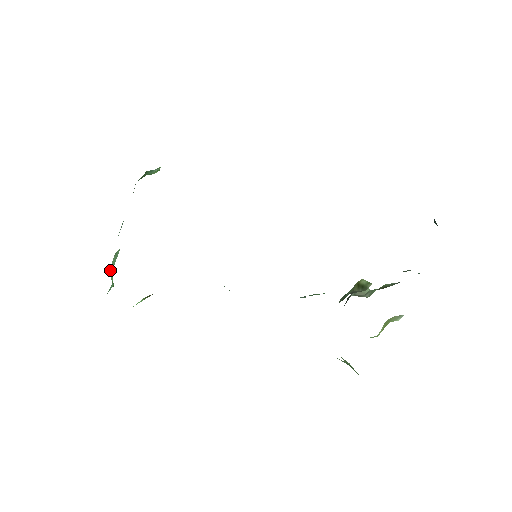
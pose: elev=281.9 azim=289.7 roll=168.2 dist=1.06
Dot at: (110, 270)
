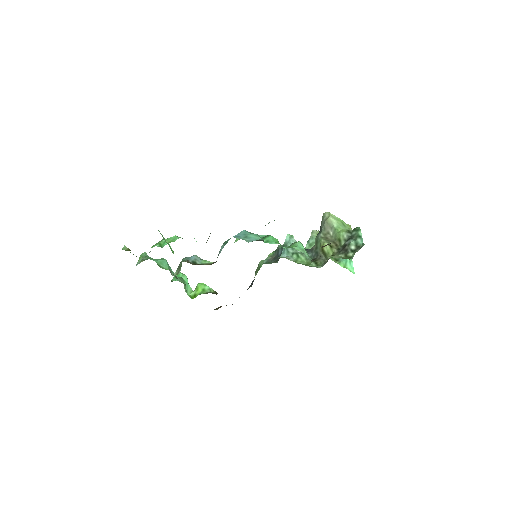
Dot at: (187, 293)
